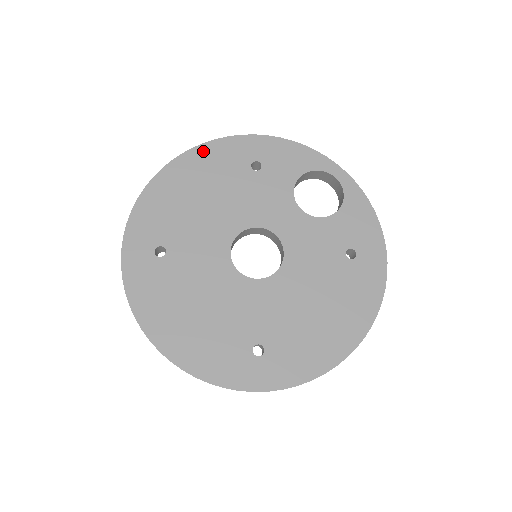
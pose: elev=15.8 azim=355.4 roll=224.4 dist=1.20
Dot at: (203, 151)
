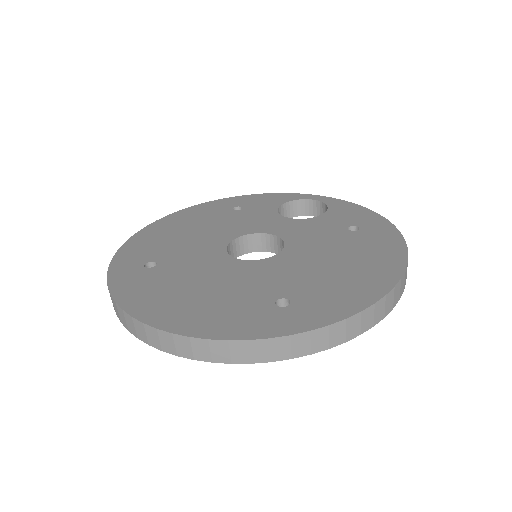
Dot at: (185, 212)
